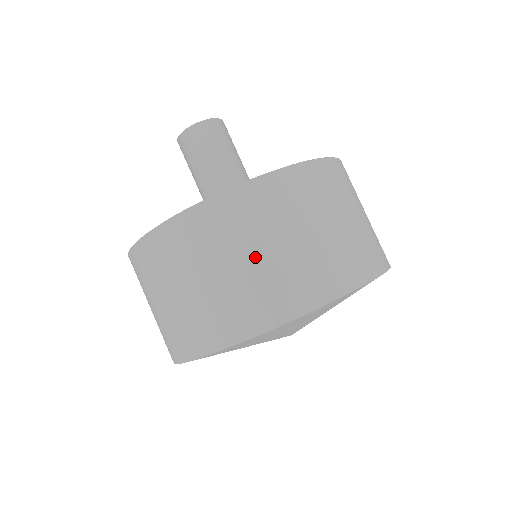
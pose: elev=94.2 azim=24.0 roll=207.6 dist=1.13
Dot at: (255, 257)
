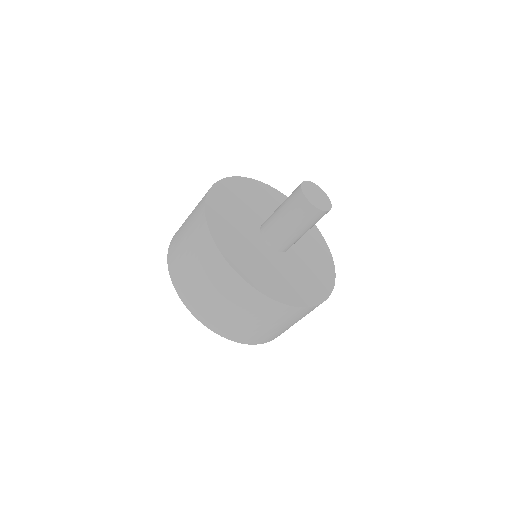
Dot at: (272, 327)
